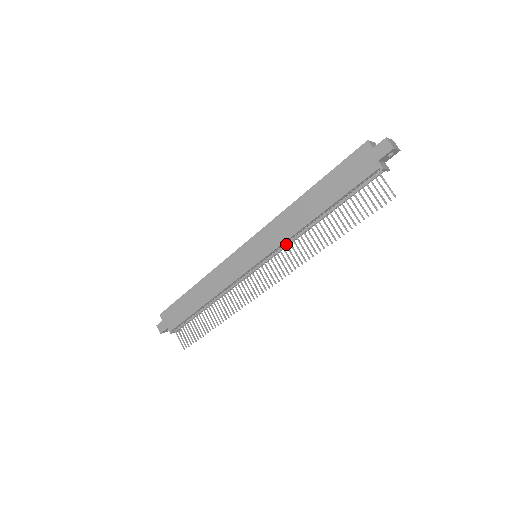
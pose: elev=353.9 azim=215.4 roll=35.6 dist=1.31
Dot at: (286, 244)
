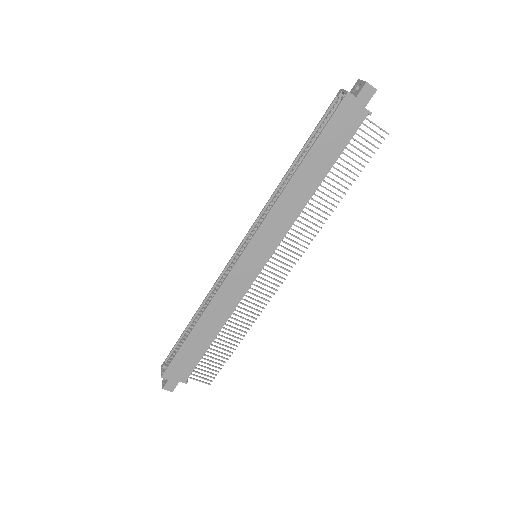
Dot at: (290, 228)
